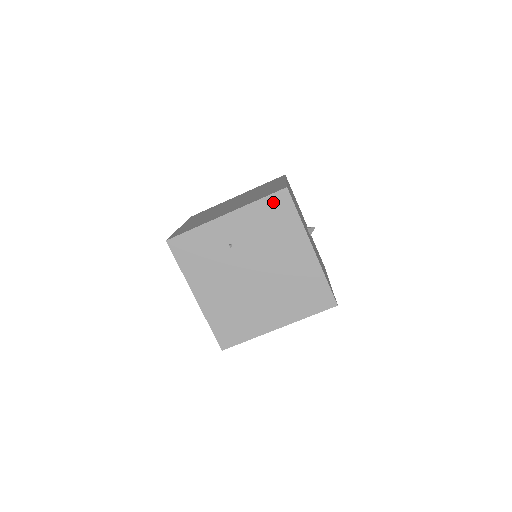
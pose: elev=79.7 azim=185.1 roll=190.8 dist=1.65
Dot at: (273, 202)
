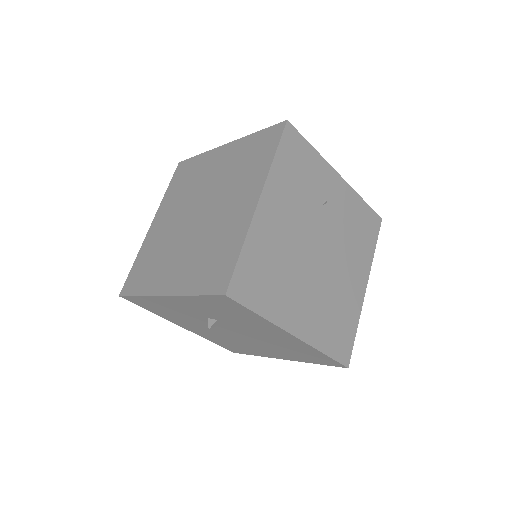
Dot at: (370, 216)
